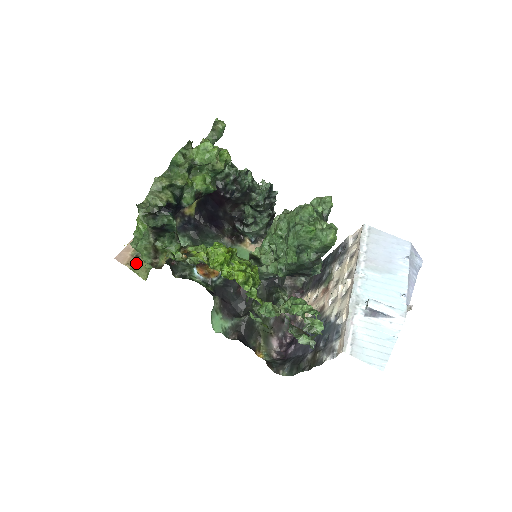
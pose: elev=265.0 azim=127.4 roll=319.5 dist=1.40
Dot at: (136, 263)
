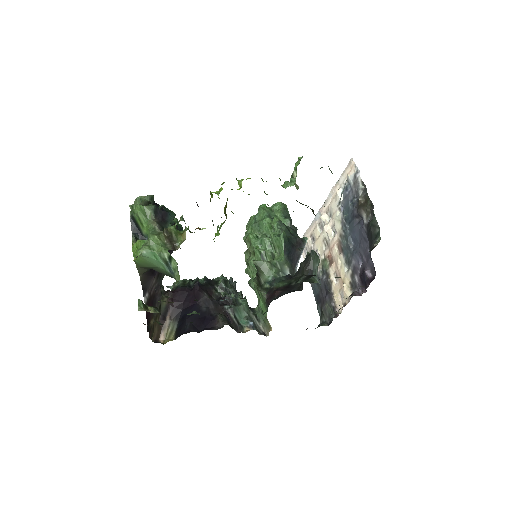
Dot at: occluded
